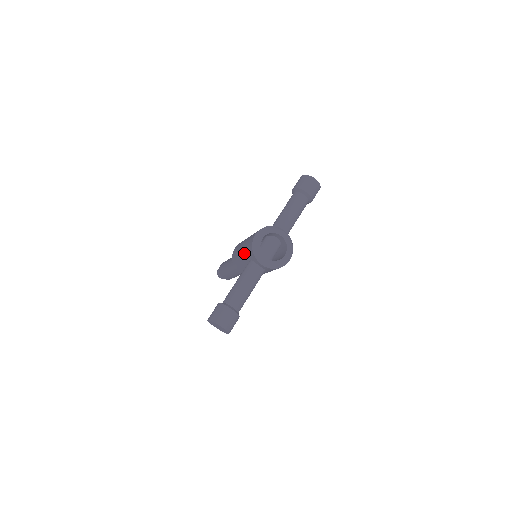
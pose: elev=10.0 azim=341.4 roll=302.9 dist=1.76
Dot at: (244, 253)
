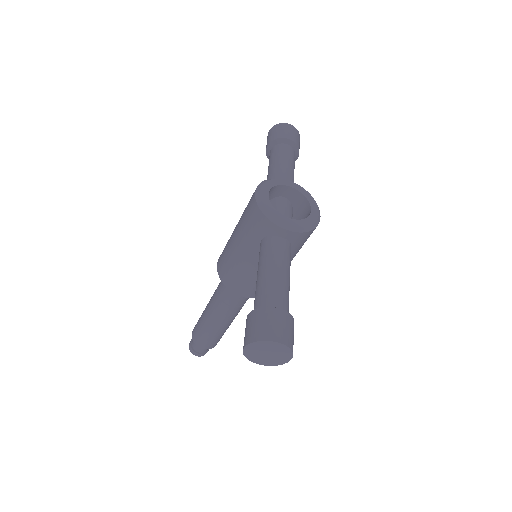
Dot at: (245, 239)
